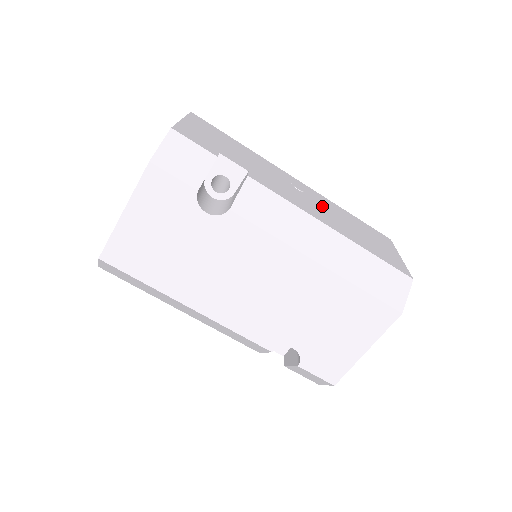
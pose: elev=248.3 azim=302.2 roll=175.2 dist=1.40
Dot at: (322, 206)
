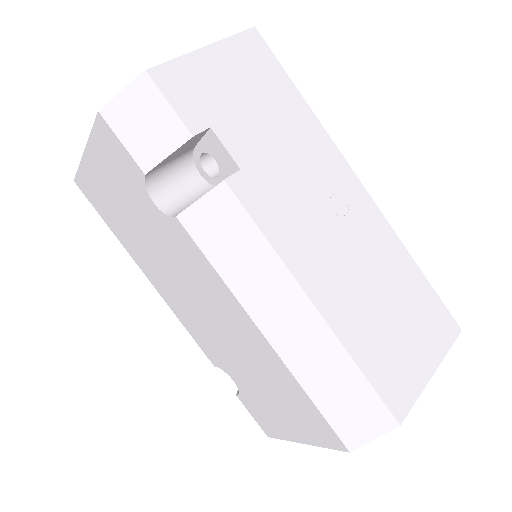
Dot at: (354, 250)
